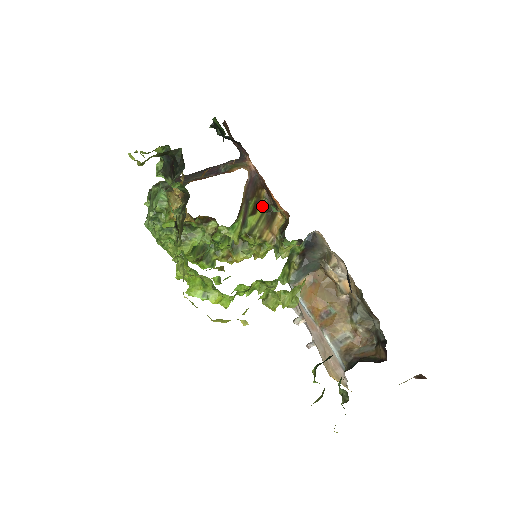
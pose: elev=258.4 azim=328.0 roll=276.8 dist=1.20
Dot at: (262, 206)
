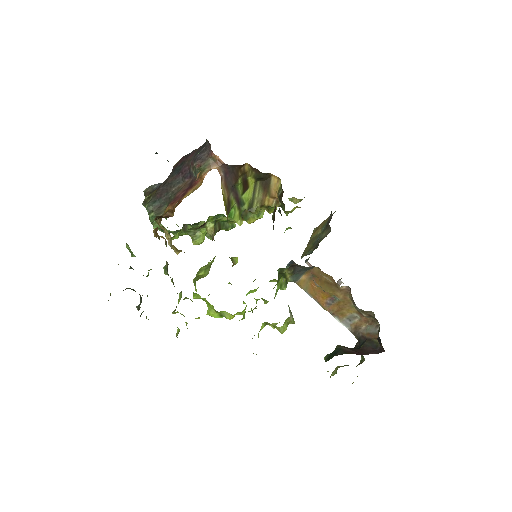
Dot at: (252, 178)
